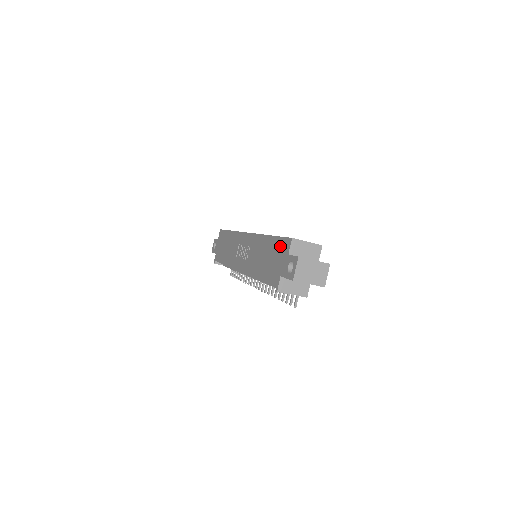
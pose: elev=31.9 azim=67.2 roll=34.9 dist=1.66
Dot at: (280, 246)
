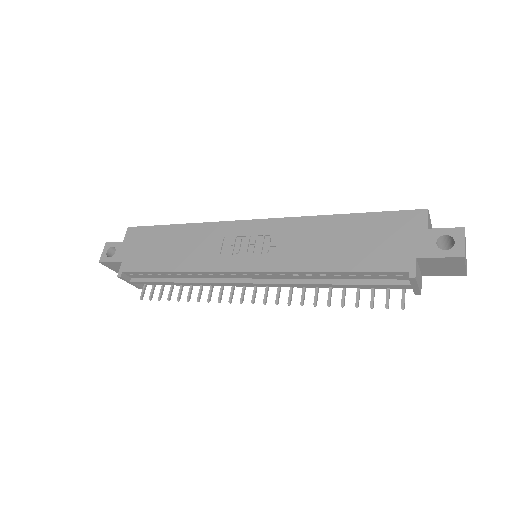
Dot at: (393, 222)
